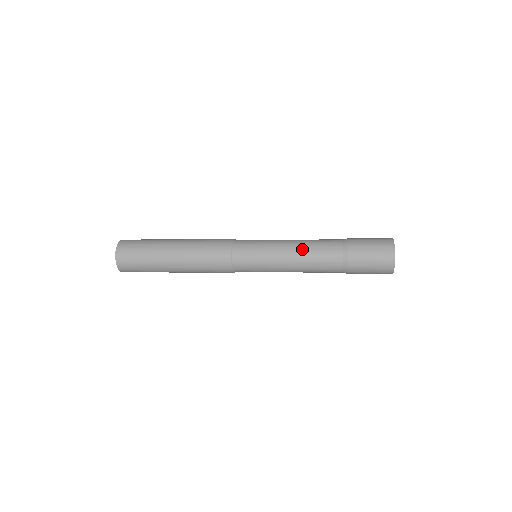
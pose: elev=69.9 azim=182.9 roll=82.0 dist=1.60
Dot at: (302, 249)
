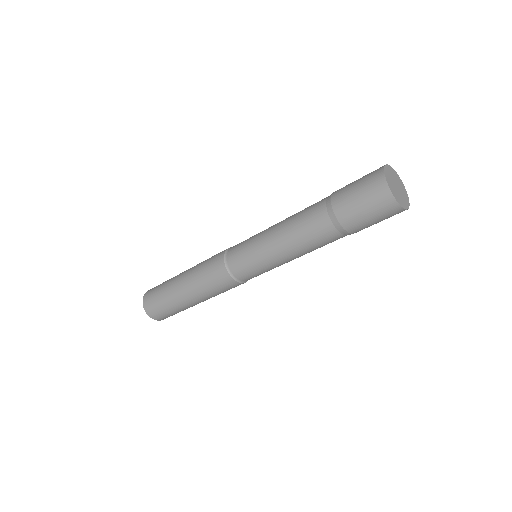
Dot at: (293, 245)
